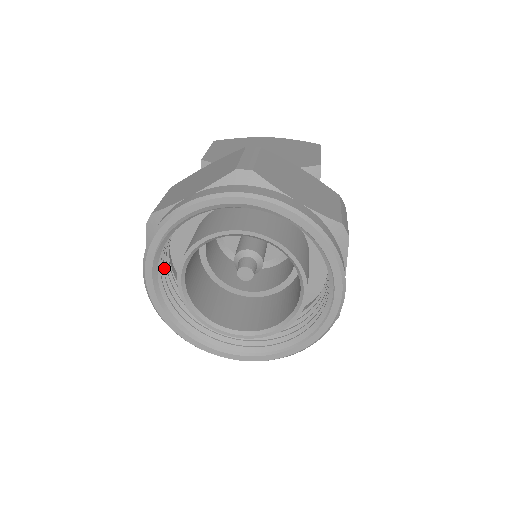
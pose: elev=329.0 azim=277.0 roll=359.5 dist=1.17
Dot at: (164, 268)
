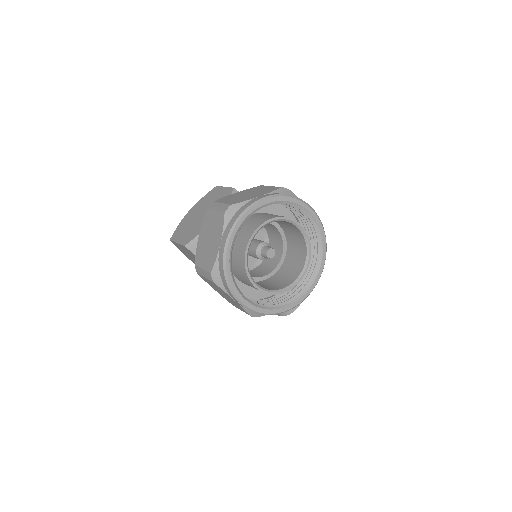
Dot at: occluded
